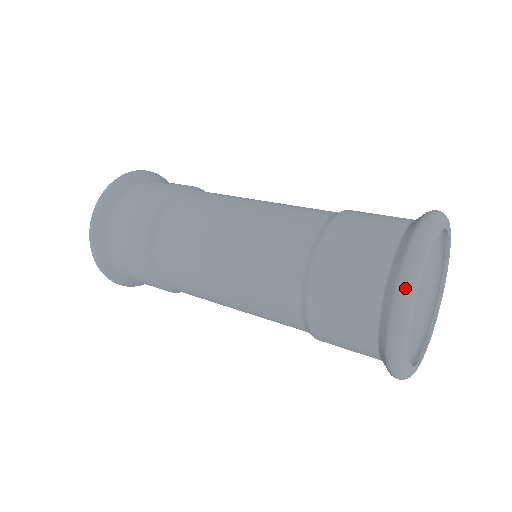
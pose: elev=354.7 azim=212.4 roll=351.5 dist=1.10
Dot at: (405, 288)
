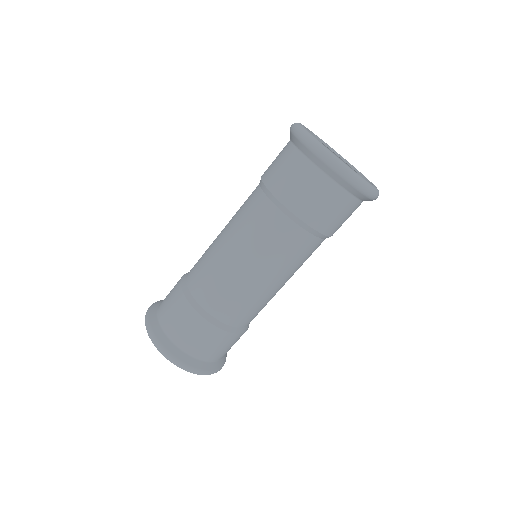
Dot at: (305, 137)
